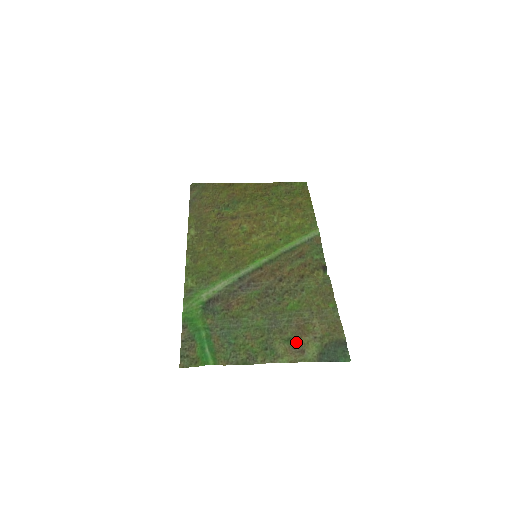
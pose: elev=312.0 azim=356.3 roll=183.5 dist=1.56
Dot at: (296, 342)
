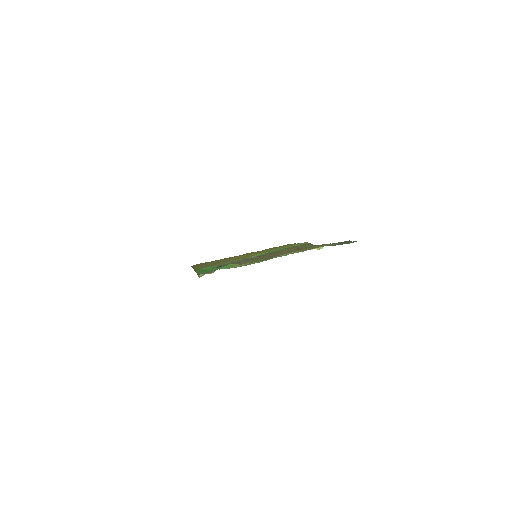
Dot at: occluded
